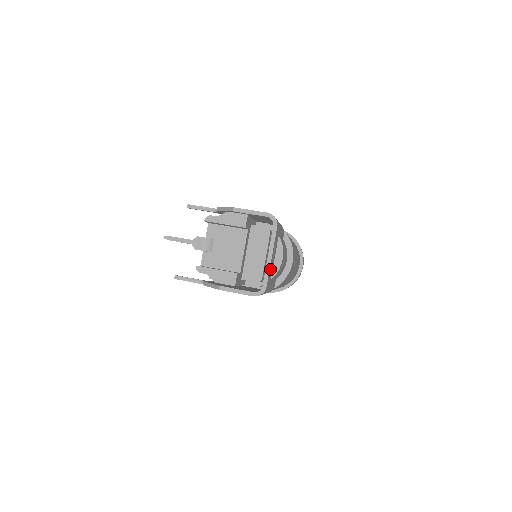
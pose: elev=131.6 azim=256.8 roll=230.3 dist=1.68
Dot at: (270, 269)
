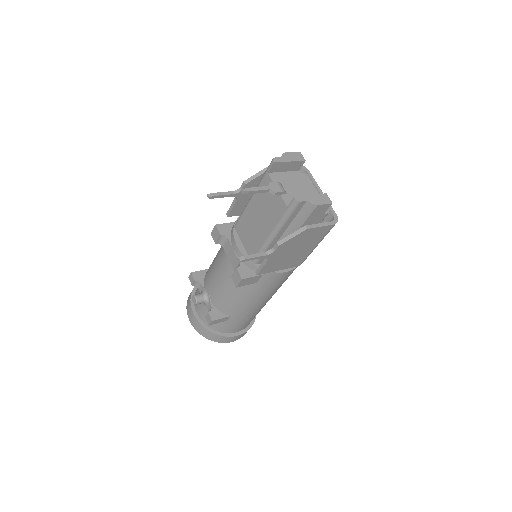
Dot at: occluded
